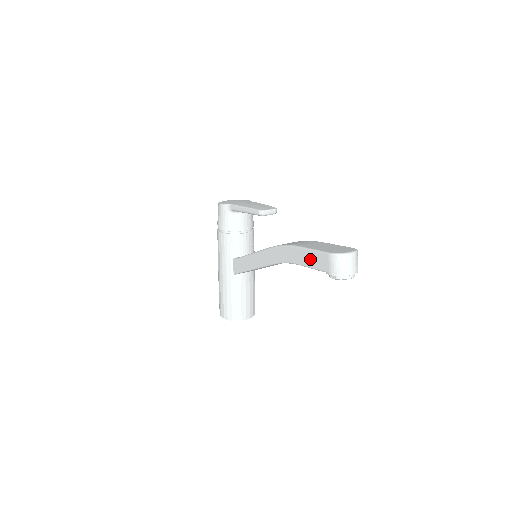
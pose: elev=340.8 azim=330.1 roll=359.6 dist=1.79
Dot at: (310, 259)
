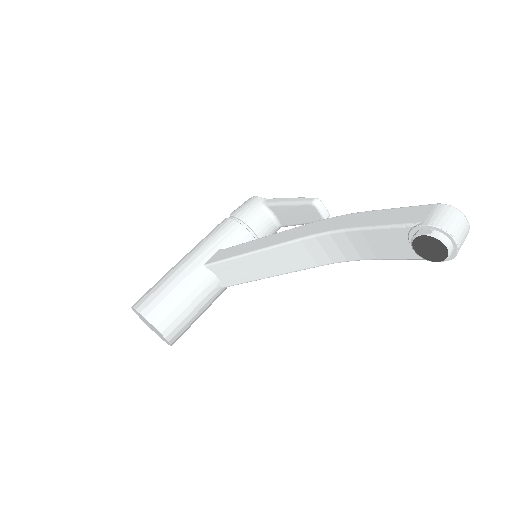
Dot at: (390, 216)
